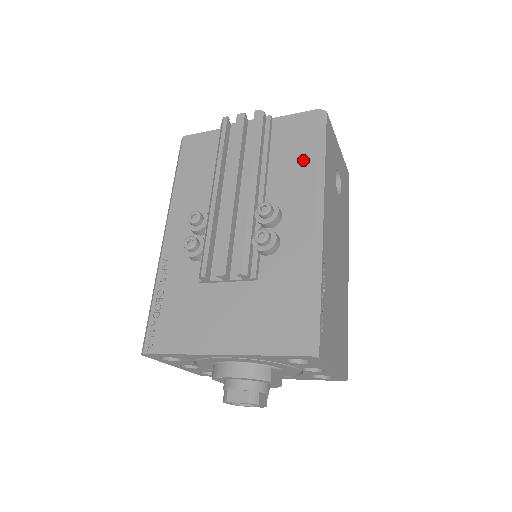
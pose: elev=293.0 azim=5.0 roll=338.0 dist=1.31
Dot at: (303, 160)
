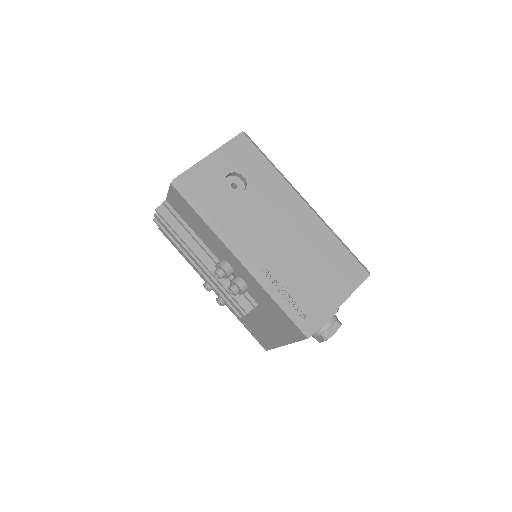
Dot at: (201, 225)
